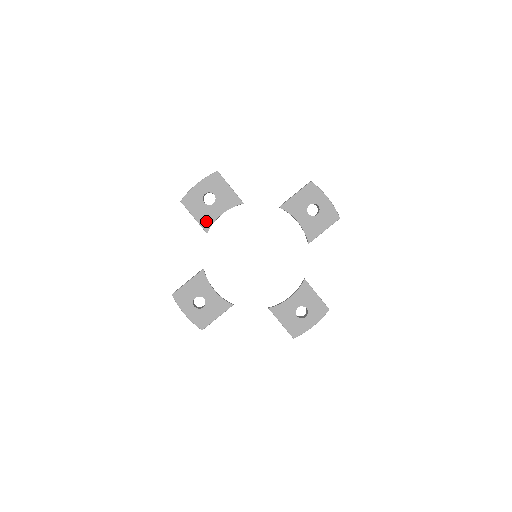
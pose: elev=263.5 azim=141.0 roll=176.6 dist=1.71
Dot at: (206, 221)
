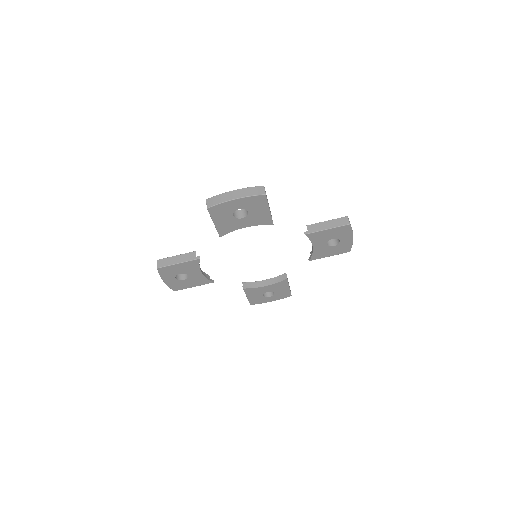
Dot at: (225, 229)
